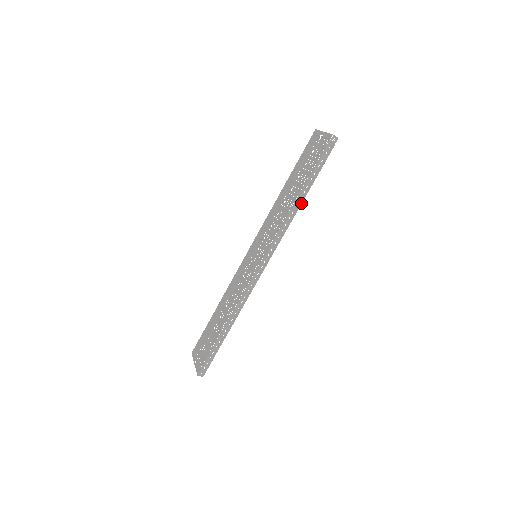
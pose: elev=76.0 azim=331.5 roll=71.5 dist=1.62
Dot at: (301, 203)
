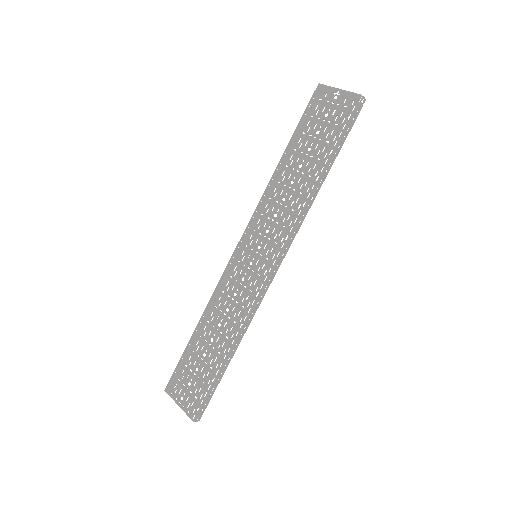
Dot at: (321, 185)
